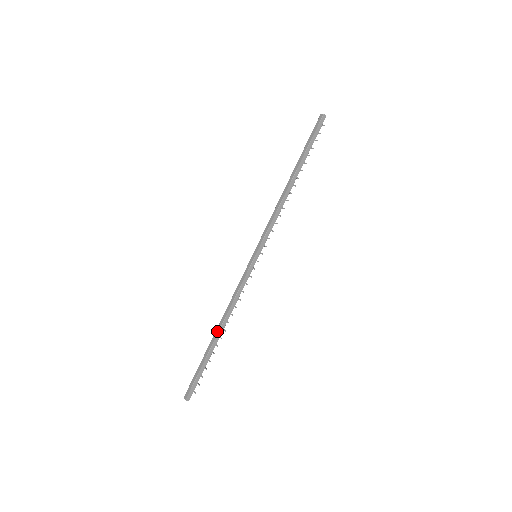
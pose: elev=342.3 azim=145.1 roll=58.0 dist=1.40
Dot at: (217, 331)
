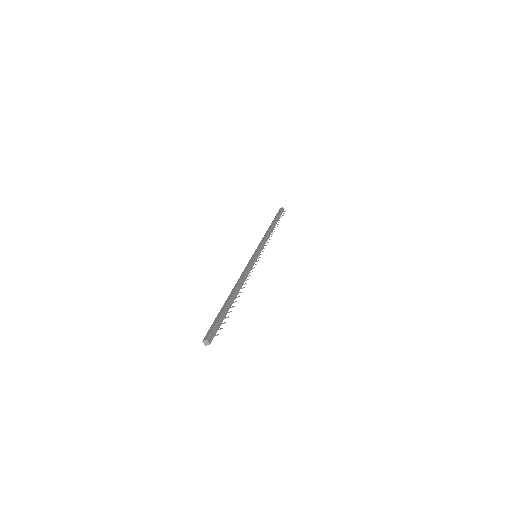
Dot at: (233, 292)
